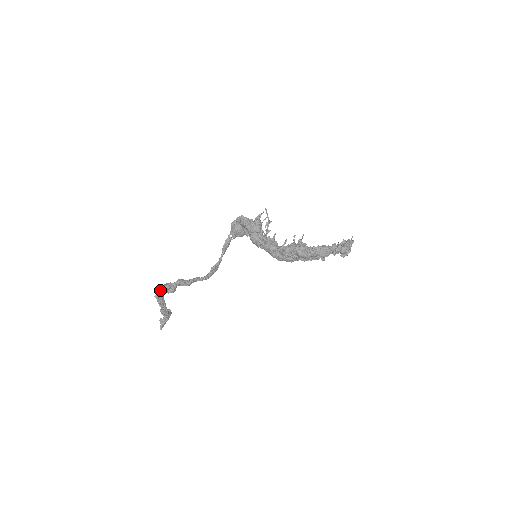
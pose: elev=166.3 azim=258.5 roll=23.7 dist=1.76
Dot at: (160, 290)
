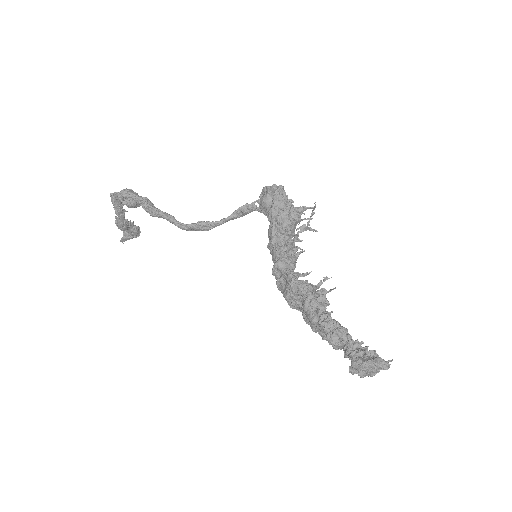
Dot at: occluded
